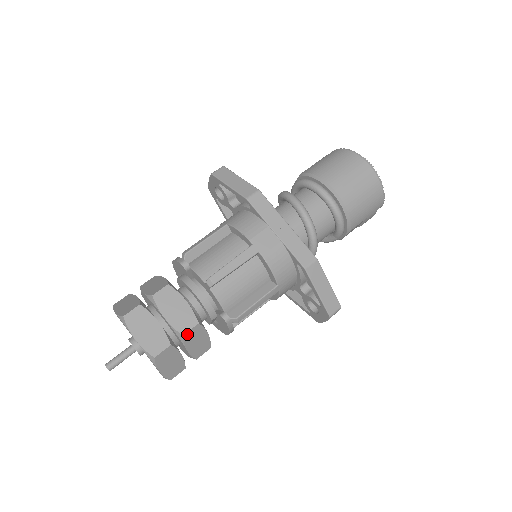
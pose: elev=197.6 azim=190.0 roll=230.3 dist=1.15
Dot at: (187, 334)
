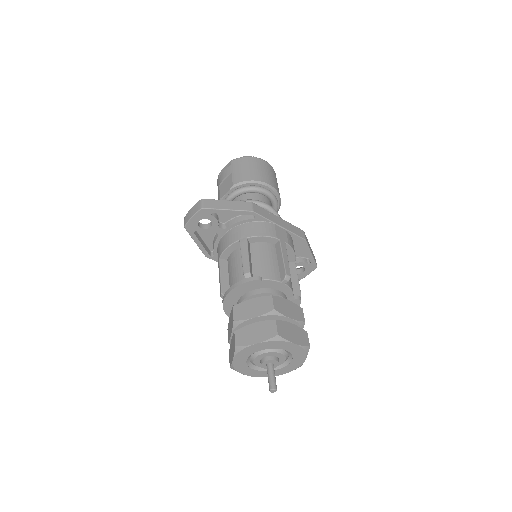
Dot at: (304, 320)
